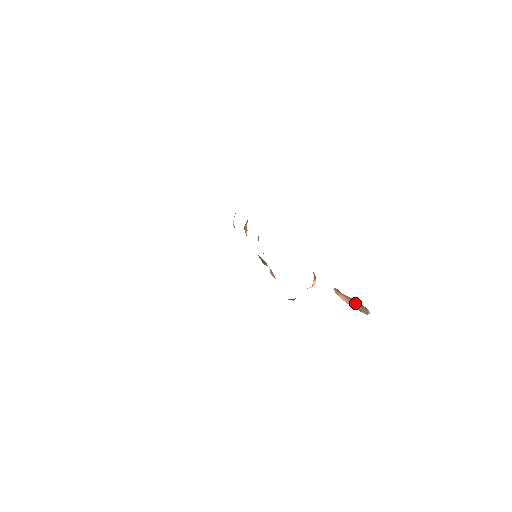
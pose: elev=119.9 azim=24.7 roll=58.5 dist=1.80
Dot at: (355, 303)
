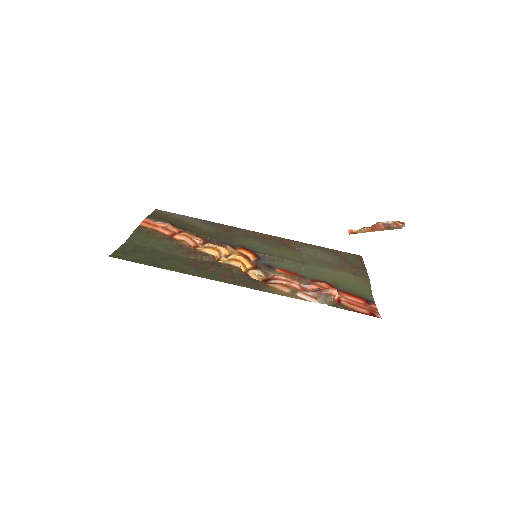
Dot at: occluded
